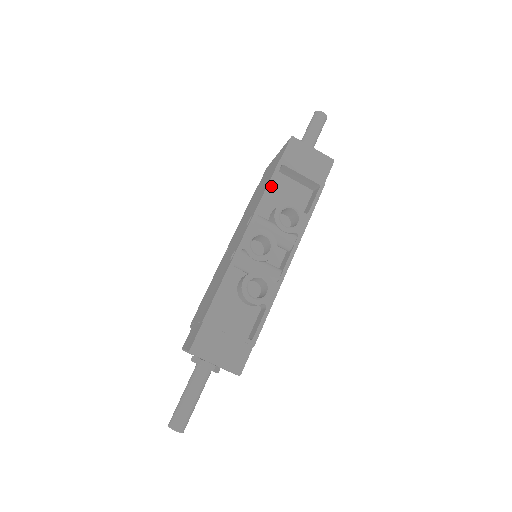
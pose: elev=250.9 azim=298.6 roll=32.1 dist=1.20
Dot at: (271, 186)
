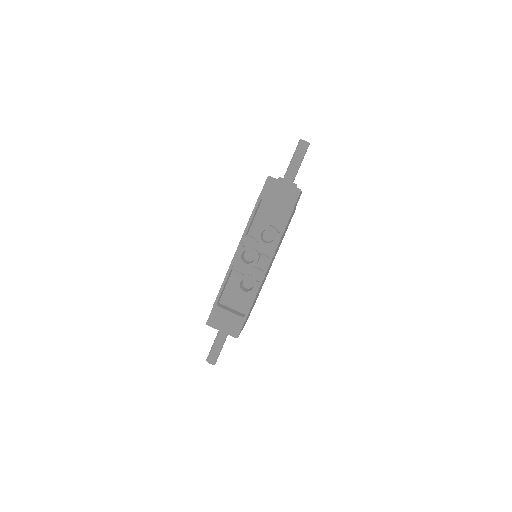
Dot at: (259, 211)
